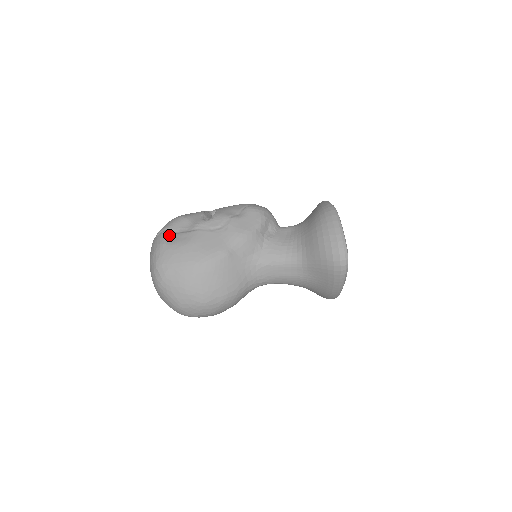
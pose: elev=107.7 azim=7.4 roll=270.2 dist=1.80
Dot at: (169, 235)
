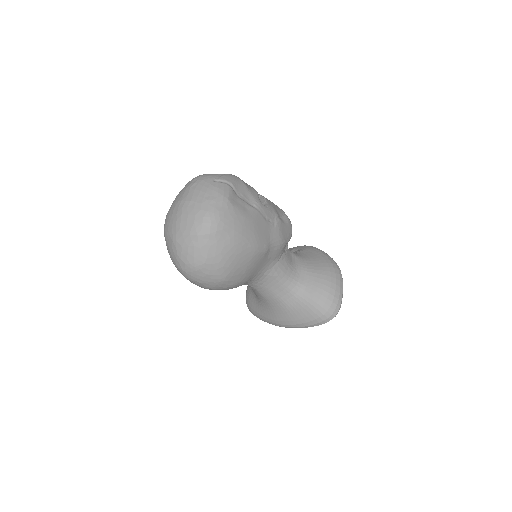
Dot at: (233, 194)
